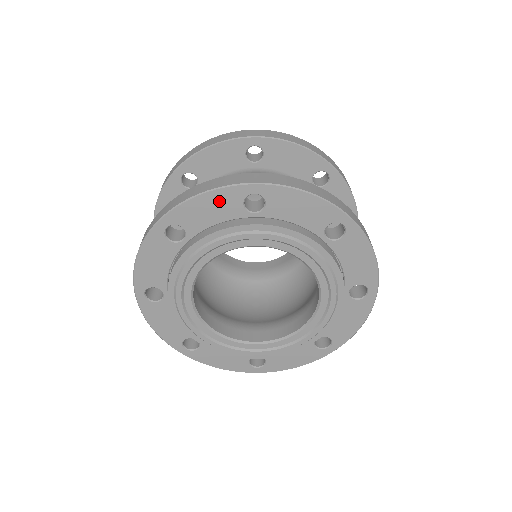
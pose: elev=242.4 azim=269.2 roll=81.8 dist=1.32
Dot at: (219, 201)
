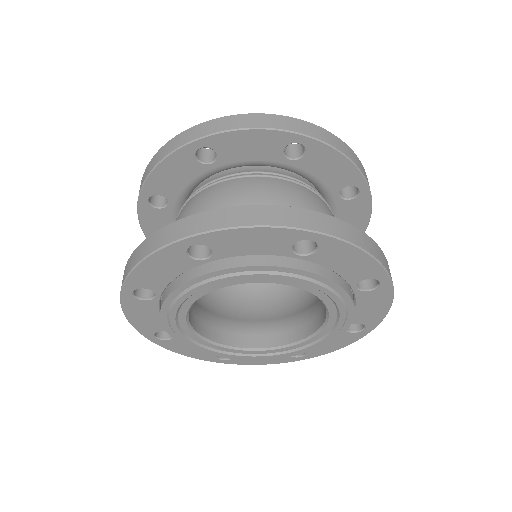
Dot at: (163, 261)
